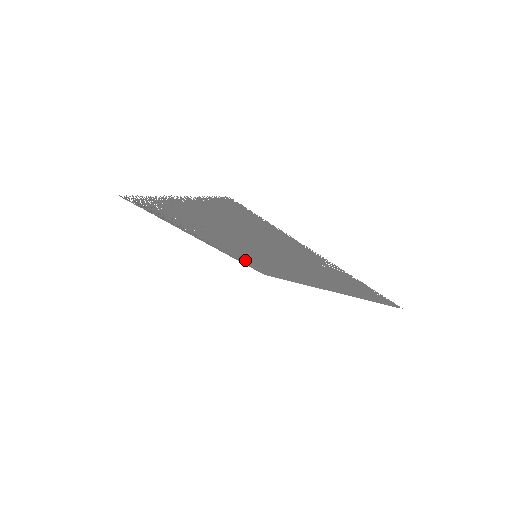
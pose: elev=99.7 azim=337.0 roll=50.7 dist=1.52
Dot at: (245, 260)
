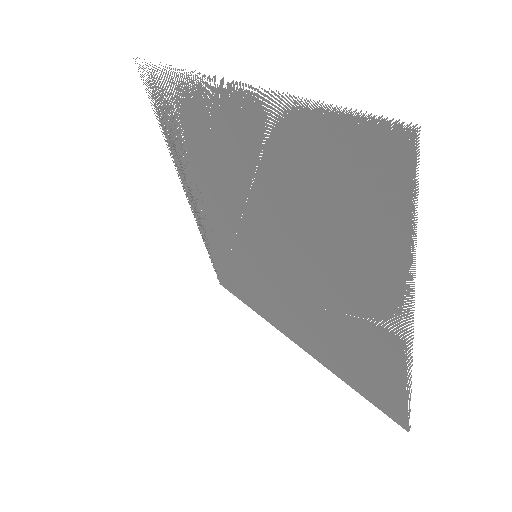
Dot at: (221, 253)
